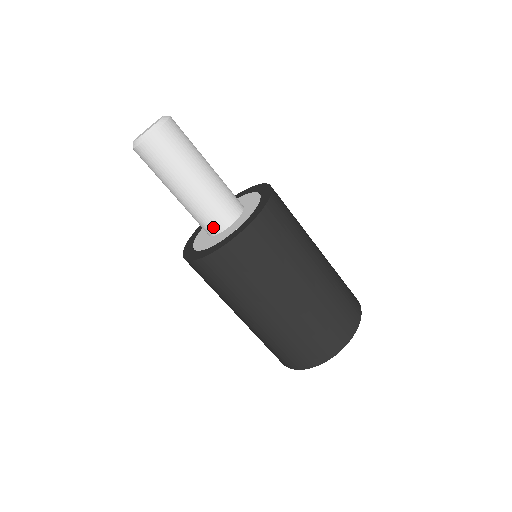
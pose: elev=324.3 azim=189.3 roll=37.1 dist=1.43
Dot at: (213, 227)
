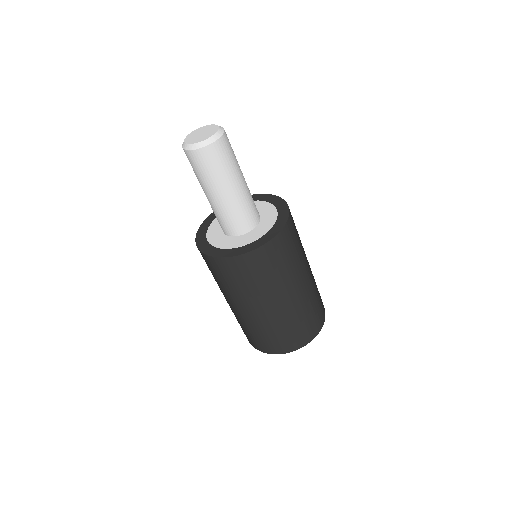
Dot at: (221, 227)
